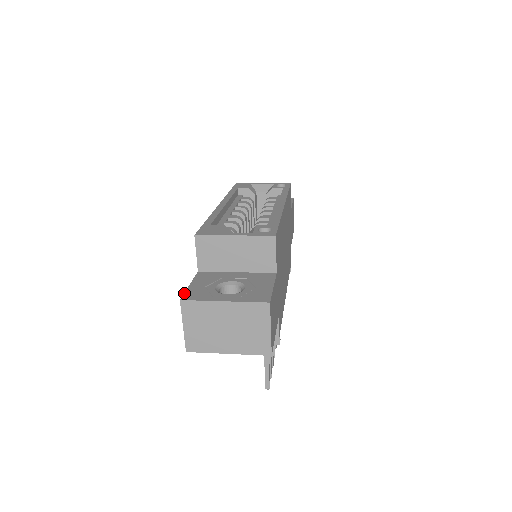
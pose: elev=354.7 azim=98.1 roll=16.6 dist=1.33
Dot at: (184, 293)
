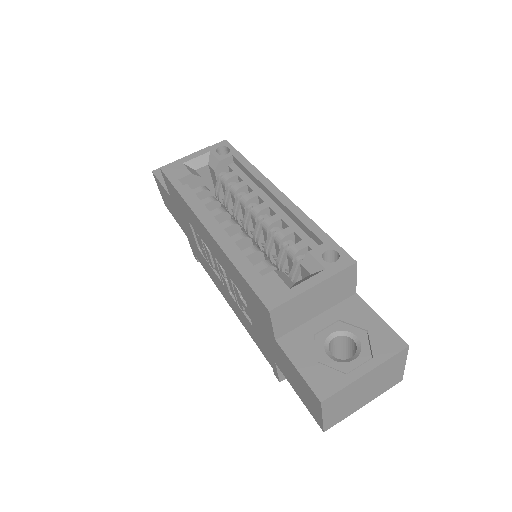
Dot at: (310, 388)
